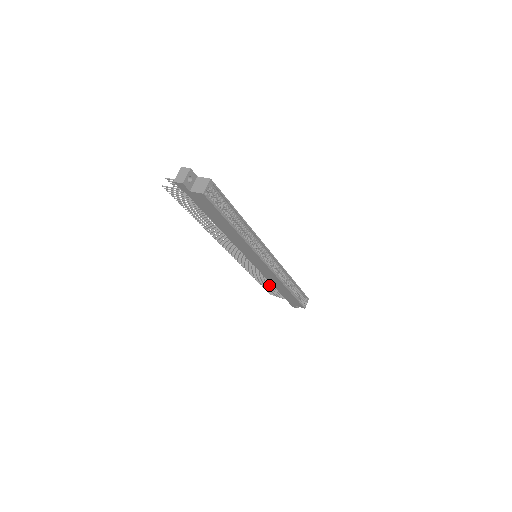
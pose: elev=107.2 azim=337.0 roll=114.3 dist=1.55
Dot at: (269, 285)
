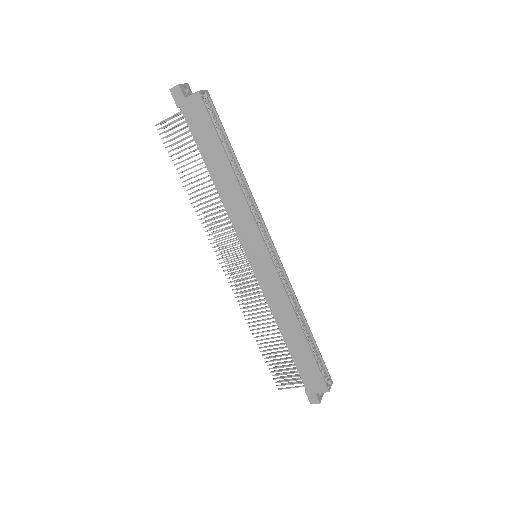
Dot at: (275, 348)
